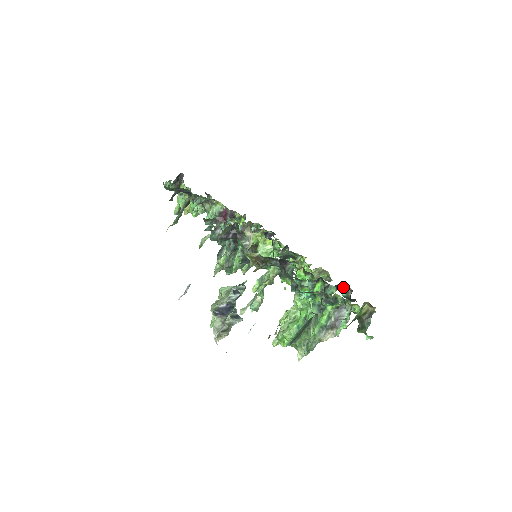
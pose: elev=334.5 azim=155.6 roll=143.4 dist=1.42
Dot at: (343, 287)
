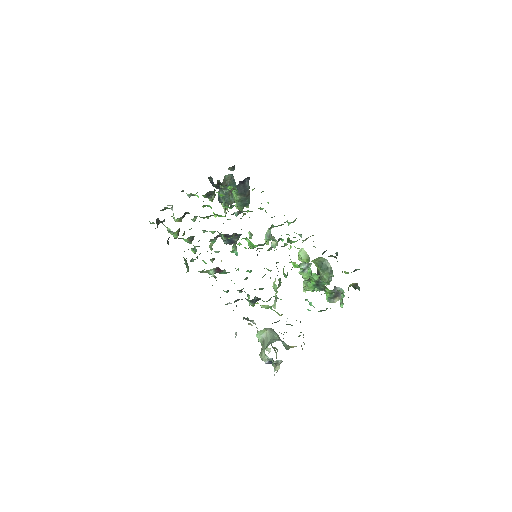
Dot at: (329, 256)
